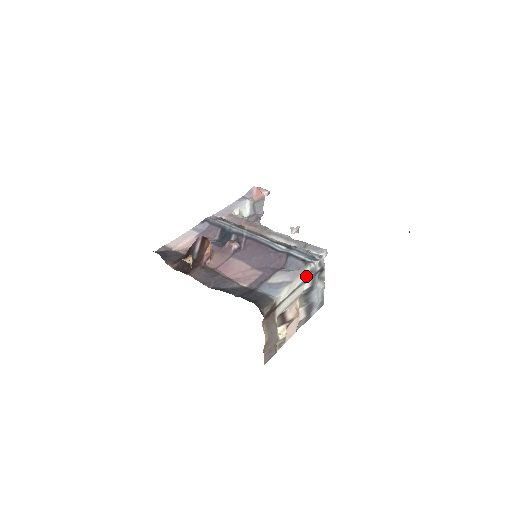
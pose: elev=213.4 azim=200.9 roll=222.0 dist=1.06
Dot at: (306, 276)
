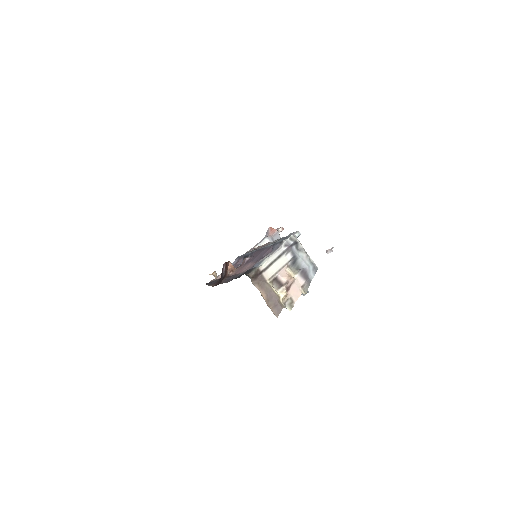
Dot at: (283, 250)
